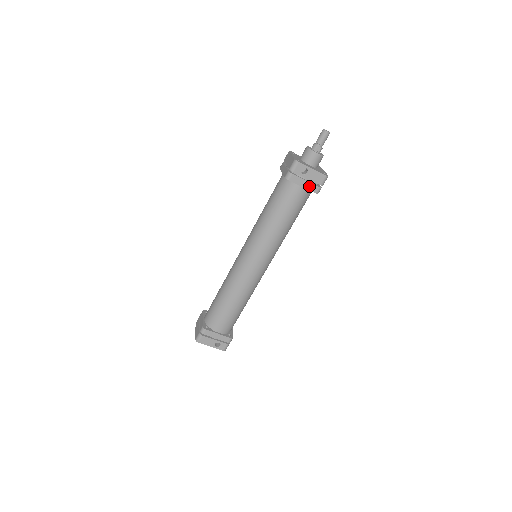
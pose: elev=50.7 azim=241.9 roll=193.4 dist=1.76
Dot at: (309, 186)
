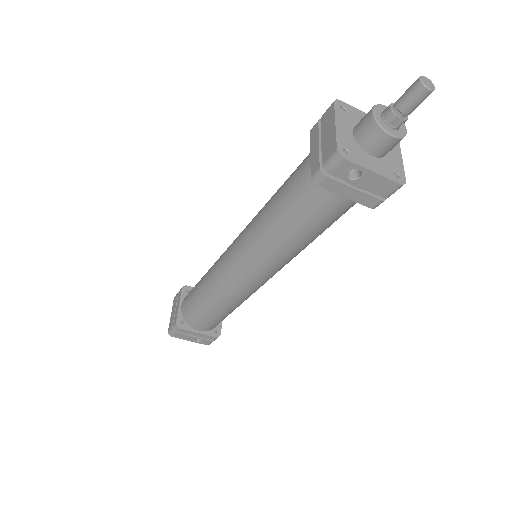
Dot at: (360, 197)
